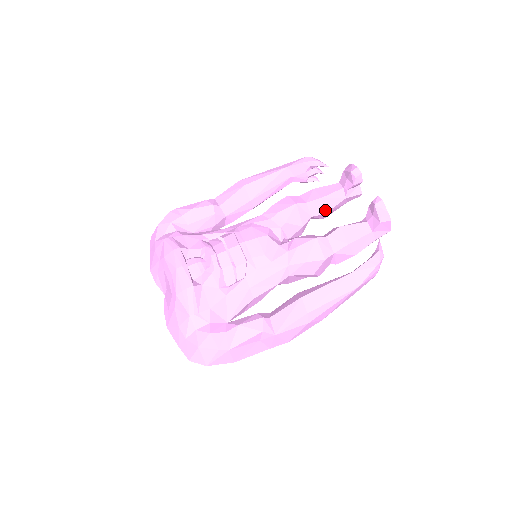
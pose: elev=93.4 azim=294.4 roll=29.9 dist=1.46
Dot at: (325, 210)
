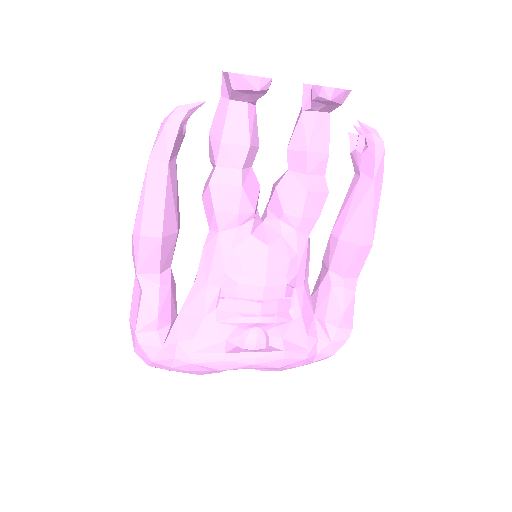
Dot at: (257, 146)
